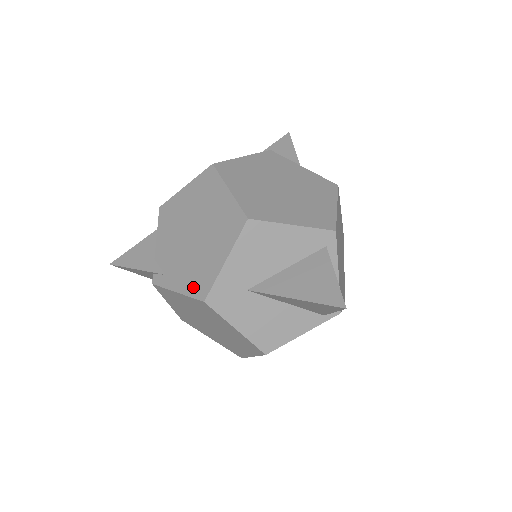
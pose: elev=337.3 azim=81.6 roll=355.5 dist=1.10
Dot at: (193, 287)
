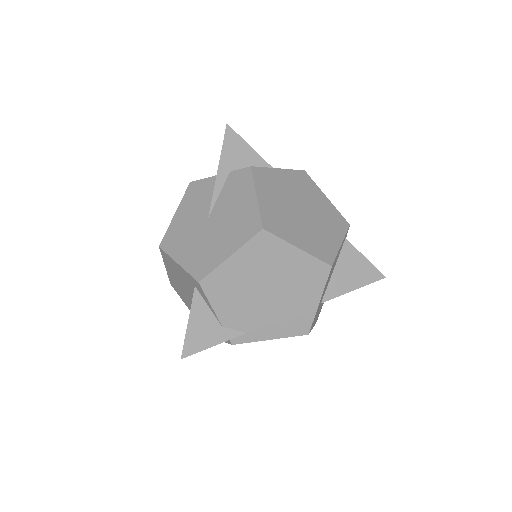
Dot at: (291, 330)
